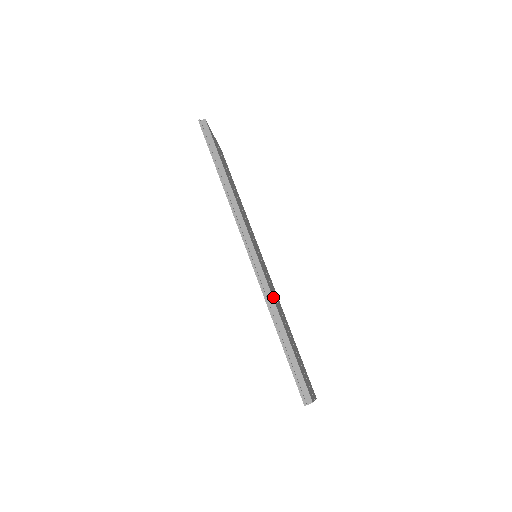
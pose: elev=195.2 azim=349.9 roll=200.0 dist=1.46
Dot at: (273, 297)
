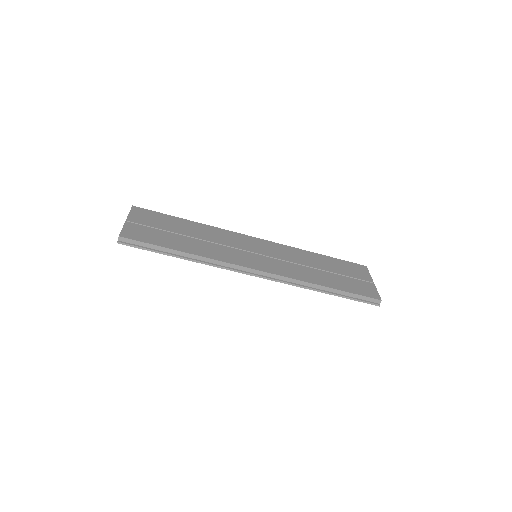
Dot at: (302, 279)
